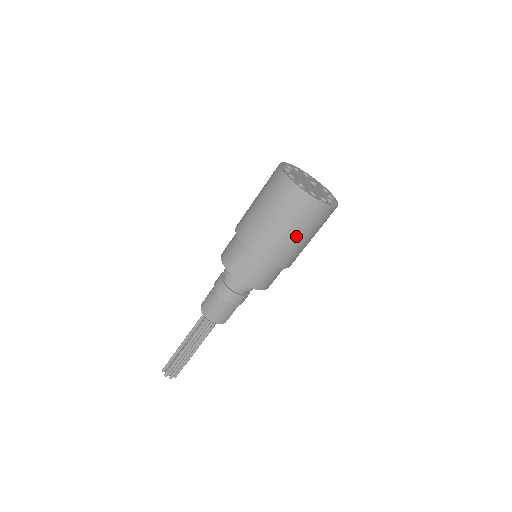
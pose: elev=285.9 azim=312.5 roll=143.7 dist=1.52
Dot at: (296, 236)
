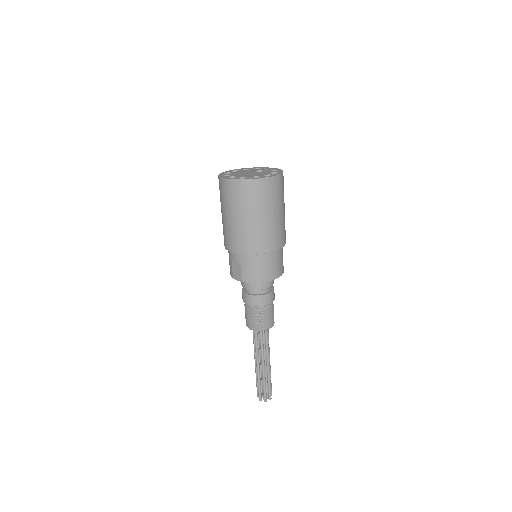
Dot at: (252, 219)
